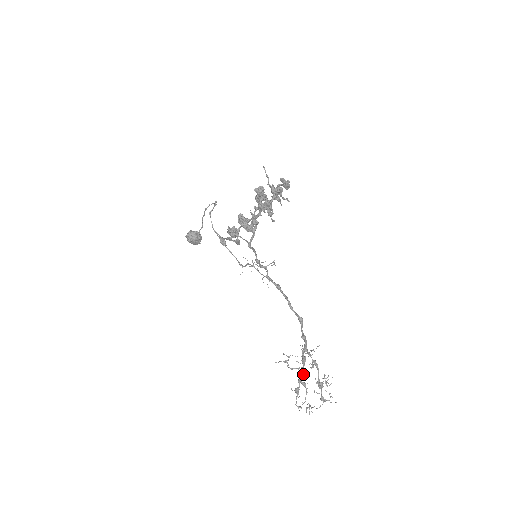
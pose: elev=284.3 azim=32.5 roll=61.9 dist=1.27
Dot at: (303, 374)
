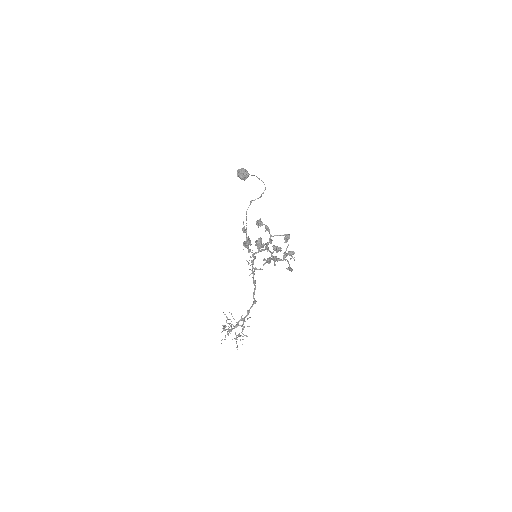
Dot at: (233, 326)
